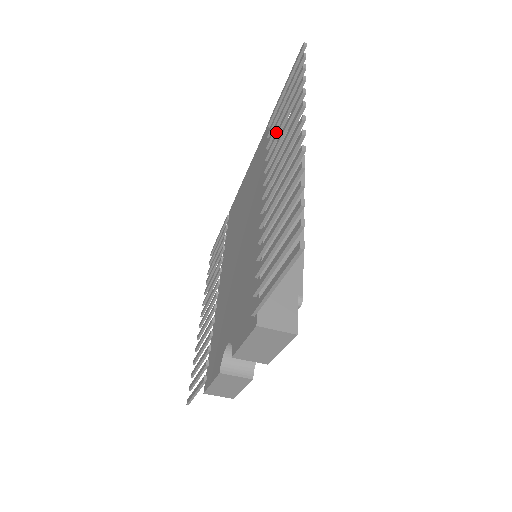
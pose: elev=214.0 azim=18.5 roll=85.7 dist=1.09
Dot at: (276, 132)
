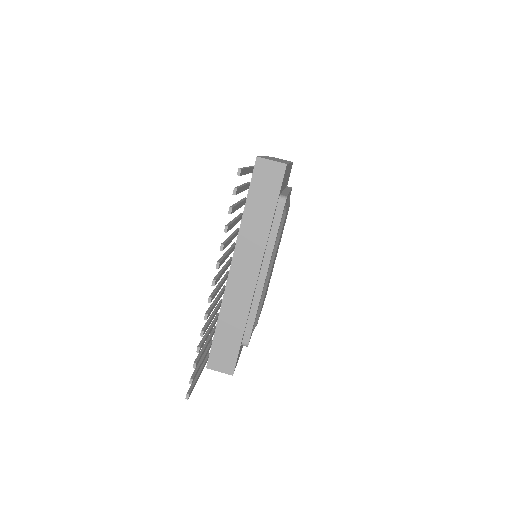
Dot at: (236, 217)
